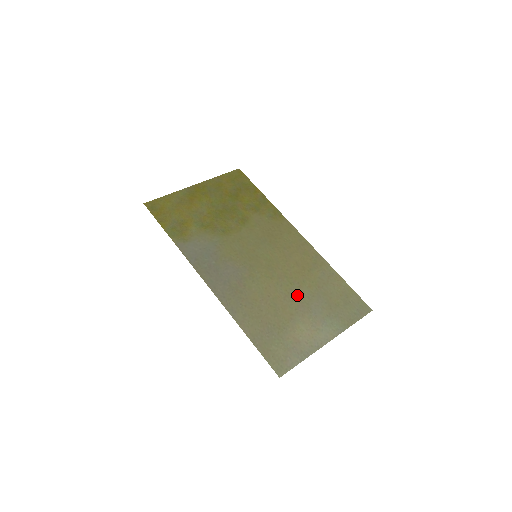
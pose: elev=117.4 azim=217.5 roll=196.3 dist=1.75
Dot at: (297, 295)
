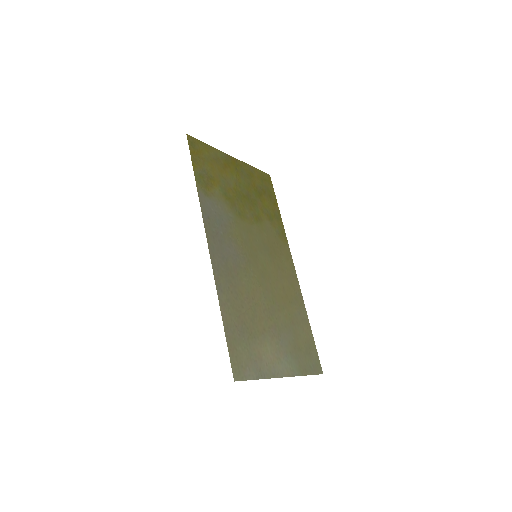
Dot at: (274, 316)
